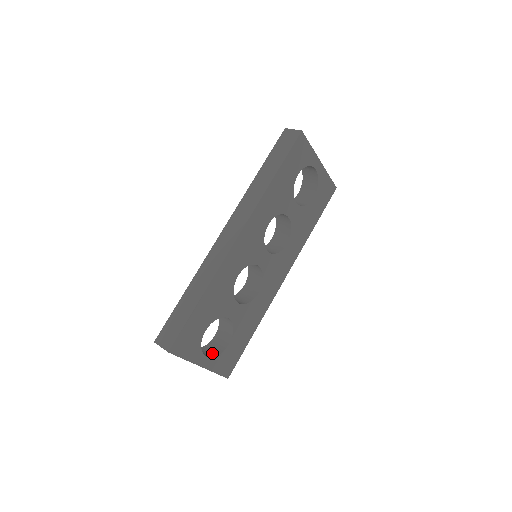
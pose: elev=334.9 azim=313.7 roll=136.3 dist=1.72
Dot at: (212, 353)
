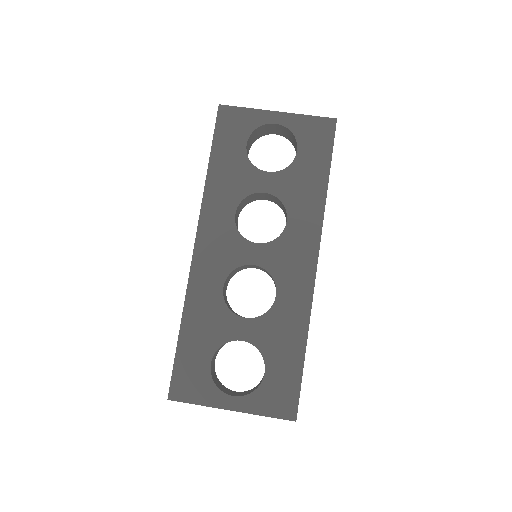
Dot at: (251, 391)
